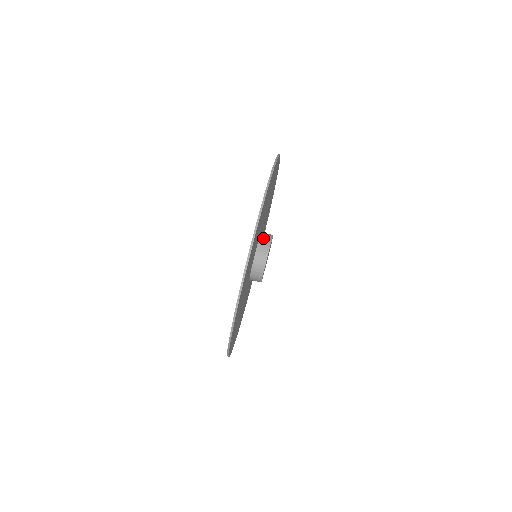
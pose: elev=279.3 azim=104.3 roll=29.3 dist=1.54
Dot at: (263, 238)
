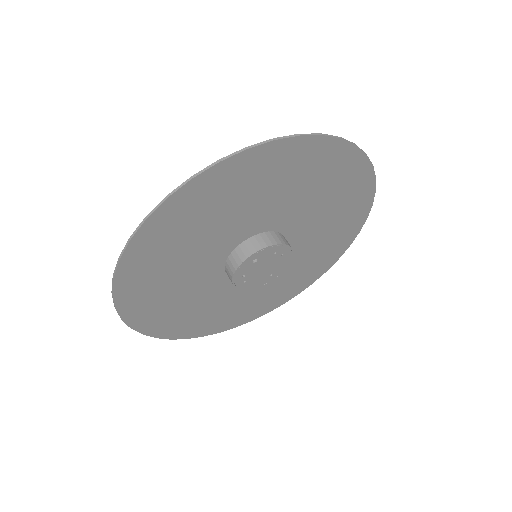
Dot at: (280, 235)
